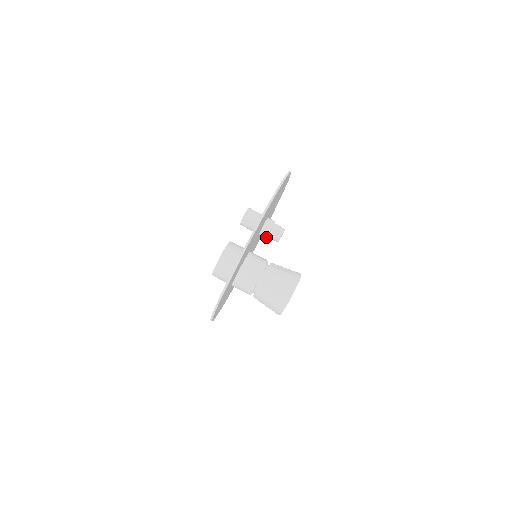
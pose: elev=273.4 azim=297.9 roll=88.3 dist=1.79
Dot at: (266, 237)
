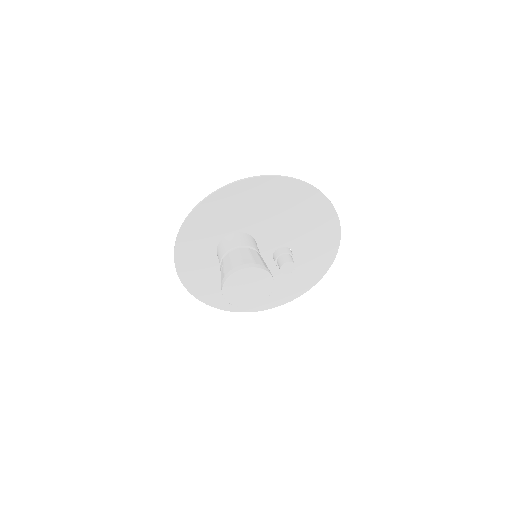
Dot at: (277, 256)
